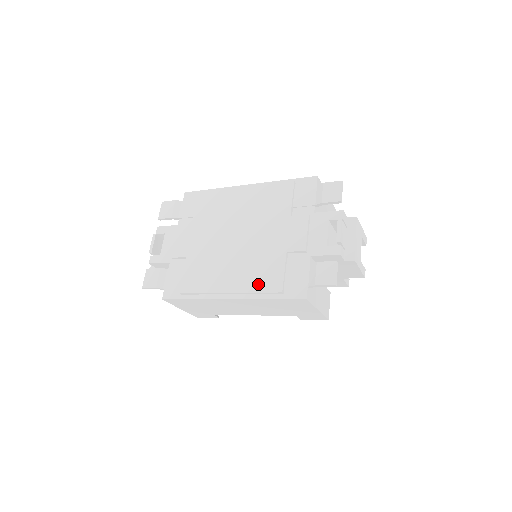
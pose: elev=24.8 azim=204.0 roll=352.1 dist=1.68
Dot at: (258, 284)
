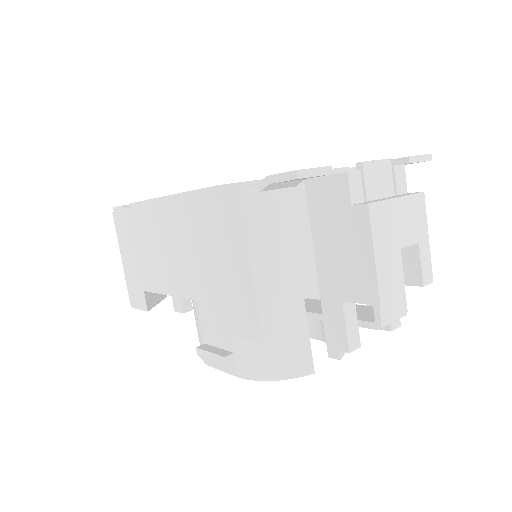
Dot at: occluded
